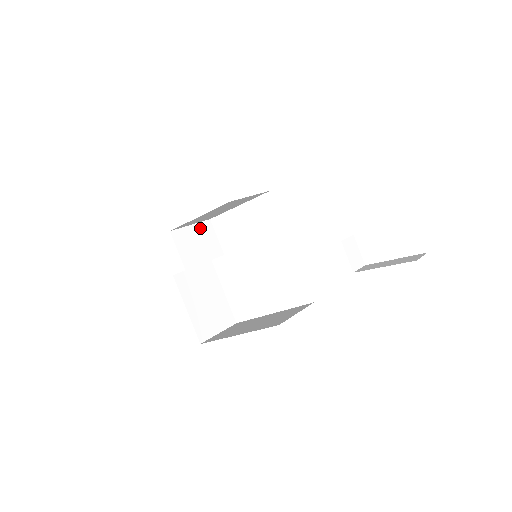
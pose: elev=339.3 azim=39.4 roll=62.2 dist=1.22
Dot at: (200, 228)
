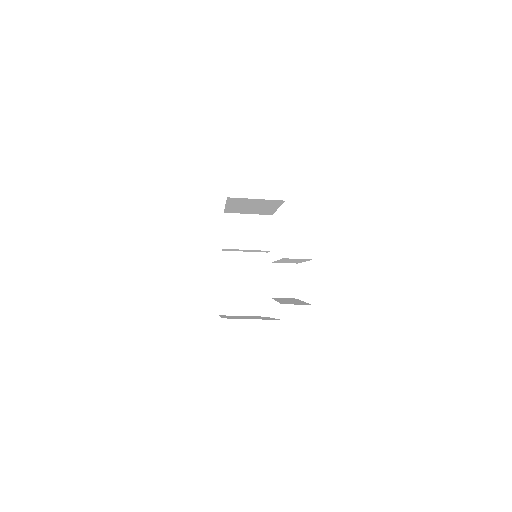
Dot at: (257, 220)
